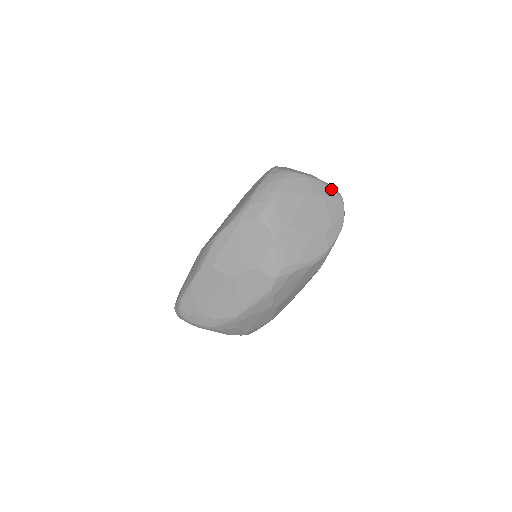
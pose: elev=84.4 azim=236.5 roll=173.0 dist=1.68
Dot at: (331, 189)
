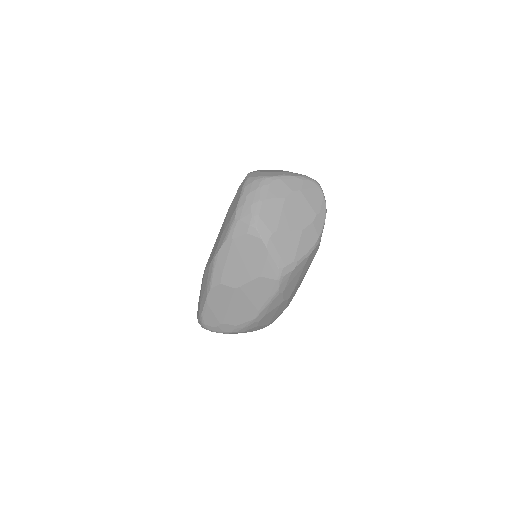
Dot at: (306, 180)
